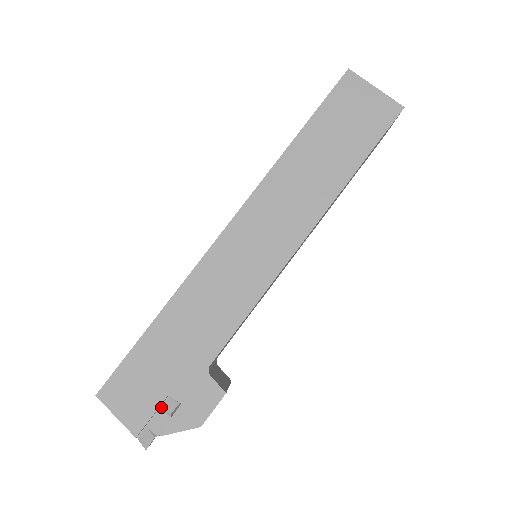
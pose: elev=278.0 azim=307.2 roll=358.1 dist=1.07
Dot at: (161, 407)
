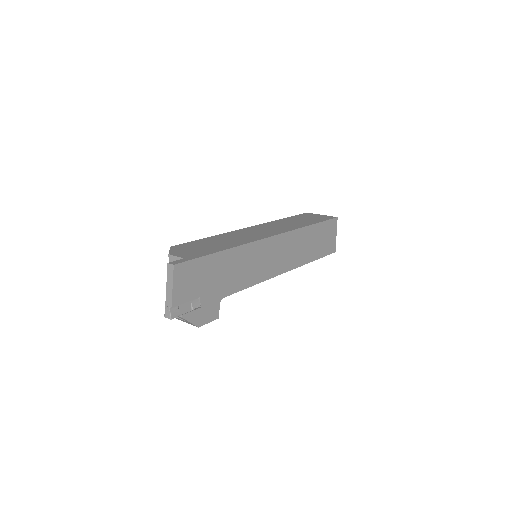
Dot at: (191, 300)
